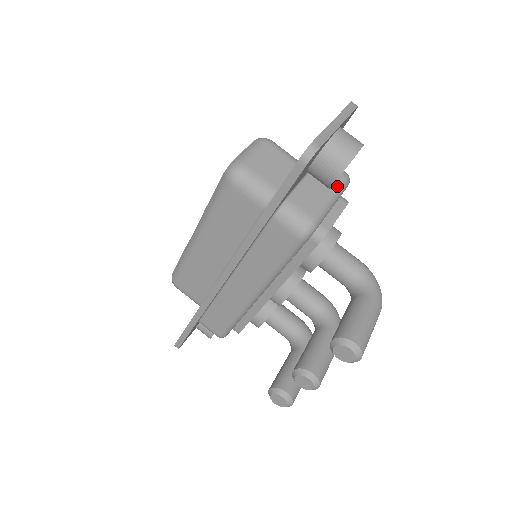
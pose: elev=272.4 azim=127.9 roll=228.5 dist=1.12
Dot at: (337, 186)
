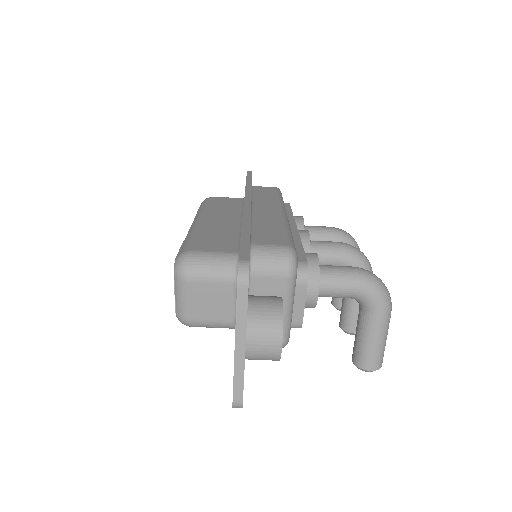
Dot at: (285, 295)
